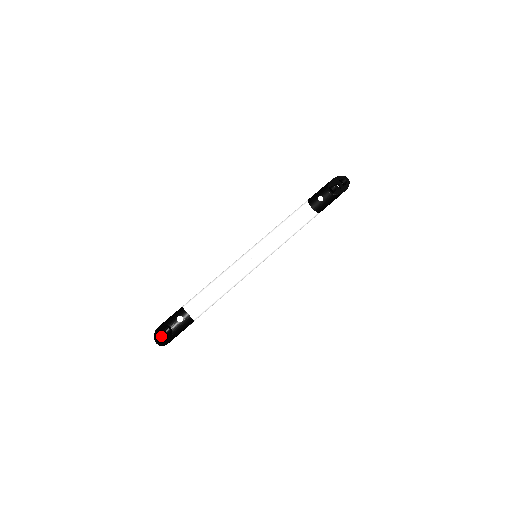
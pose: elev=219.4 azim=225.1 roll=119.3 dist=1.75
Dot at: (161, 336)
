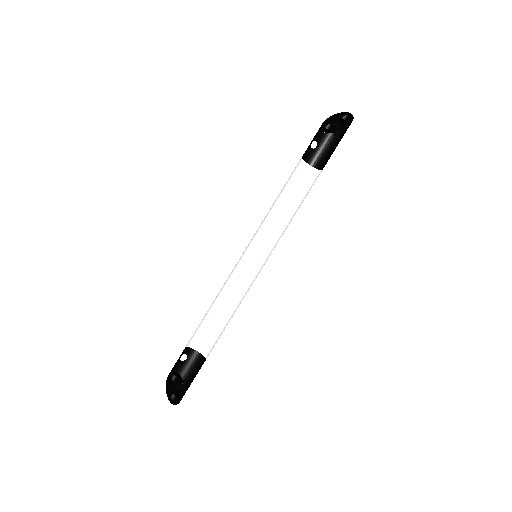
Dot at: (173, 391)
